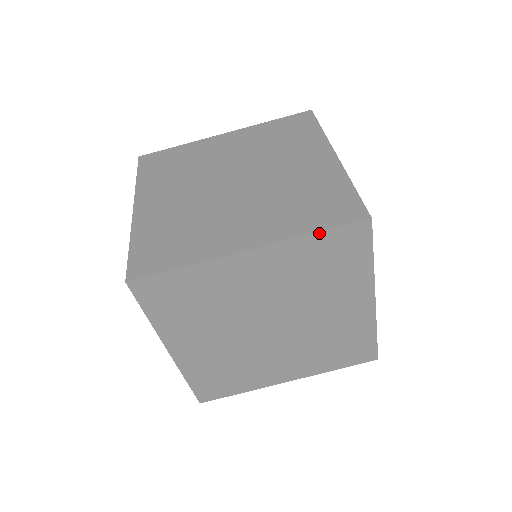
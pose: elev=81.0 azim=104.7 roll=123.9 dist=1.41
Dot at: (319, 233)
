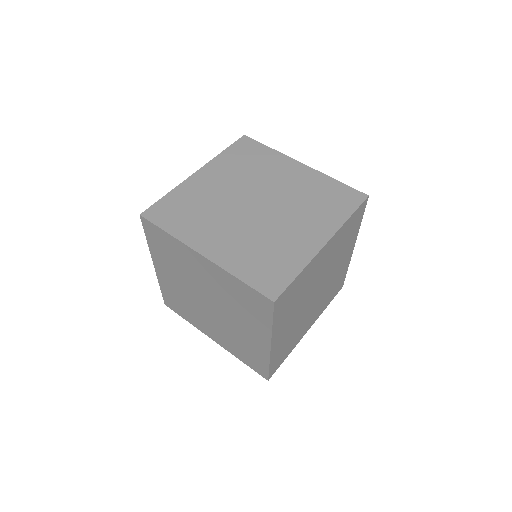
Dot at: (352, 216)
